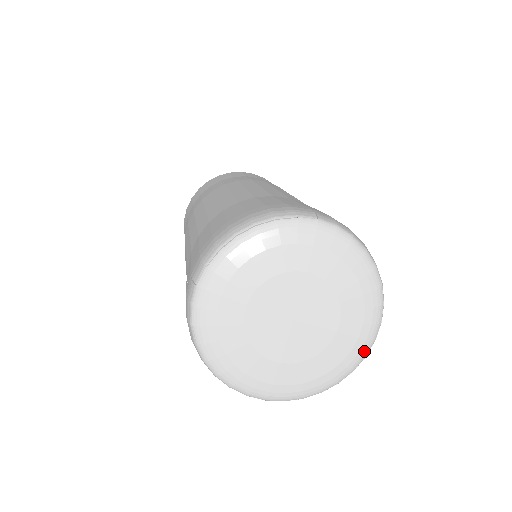
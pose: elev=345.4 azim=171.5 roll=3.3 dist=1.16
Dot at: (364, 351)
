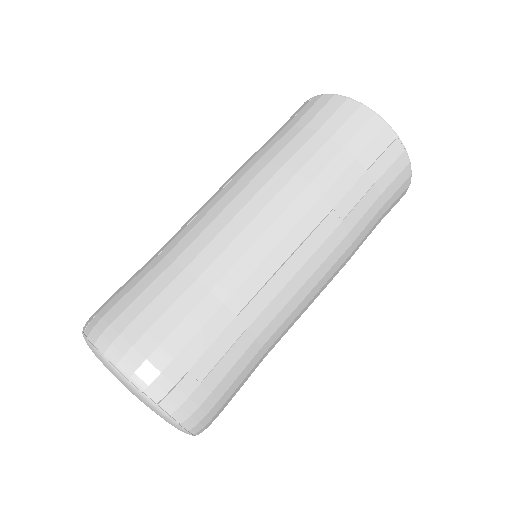
Dot at: occluded
